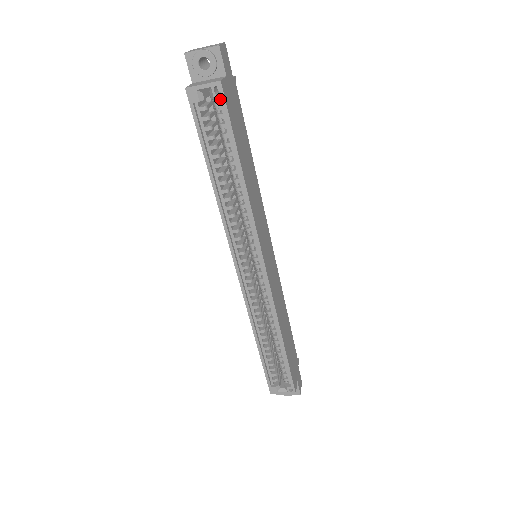
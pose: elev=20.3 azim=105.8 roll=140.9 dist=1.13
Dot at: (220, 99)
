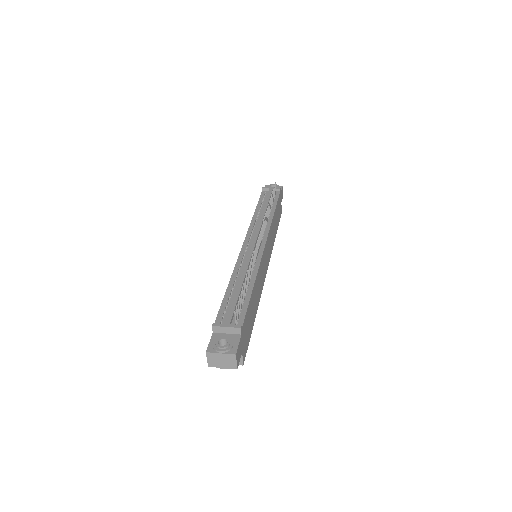
Dot at: occluded
